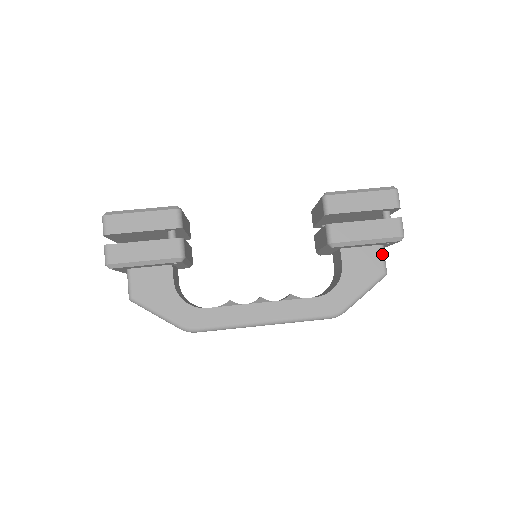
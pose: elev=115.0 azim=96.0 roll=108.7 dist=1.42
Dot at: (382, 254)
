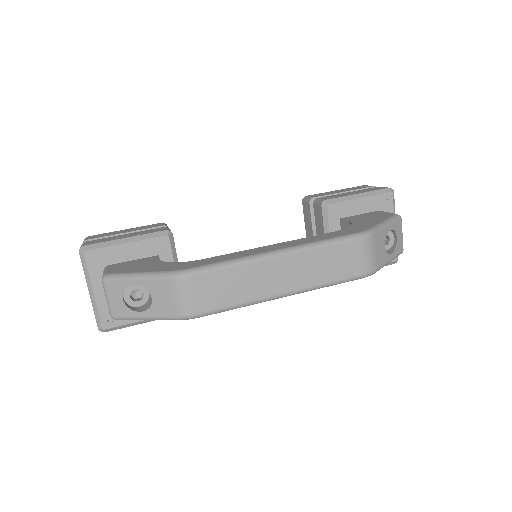
Dot at: (385, 212)
